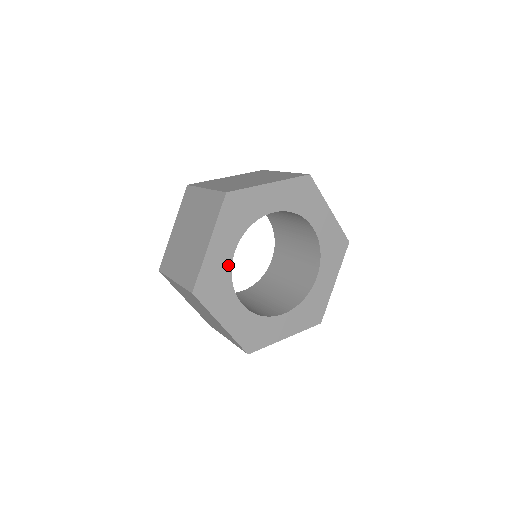
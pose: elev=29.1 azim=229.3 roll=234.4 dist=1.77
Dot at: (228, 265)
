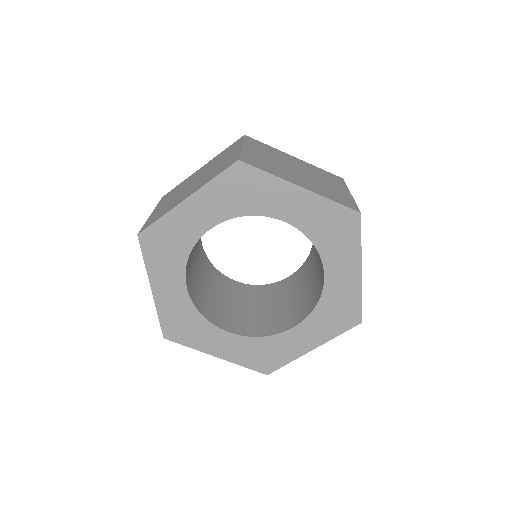
Dot at: (187, 302)
